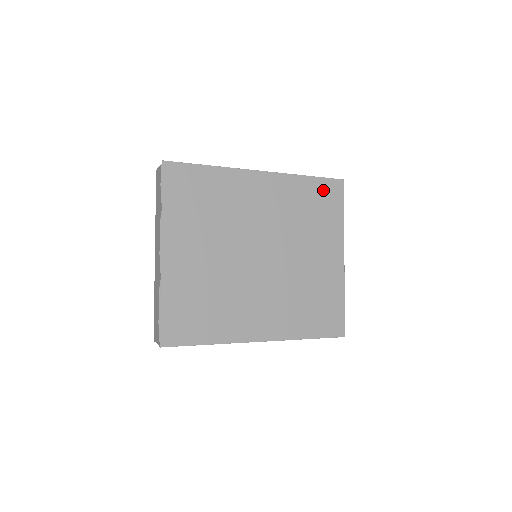
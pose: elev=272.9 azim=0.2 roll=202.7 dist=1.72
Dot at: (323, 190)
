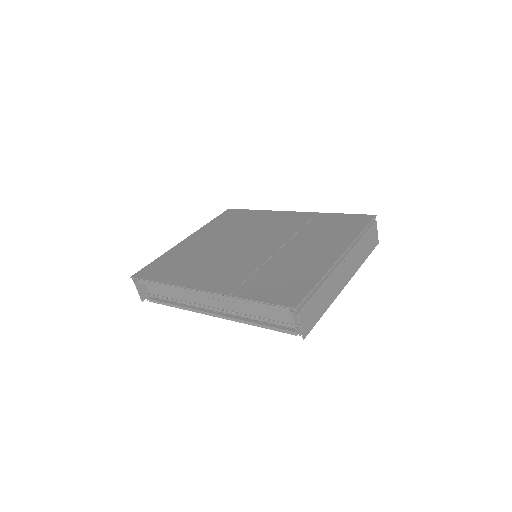
Dot at: (347, 219)
